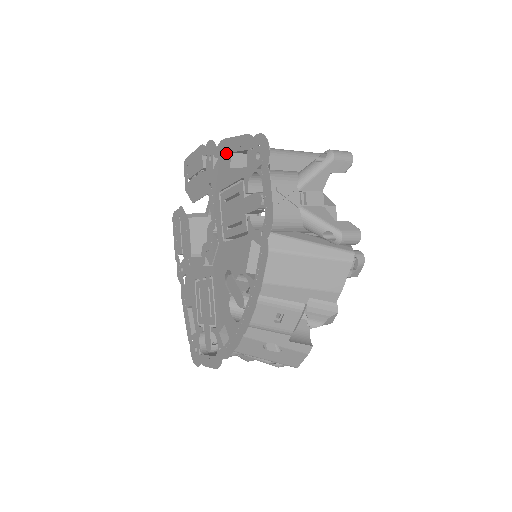
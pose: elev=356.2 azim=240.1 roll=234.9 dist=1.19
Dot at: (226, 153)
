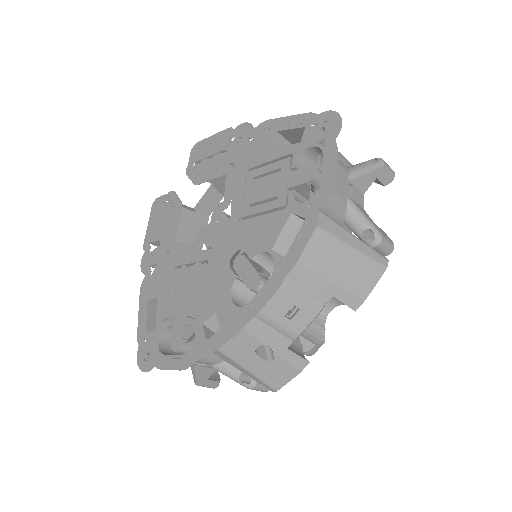
Dot at: (269, 132)
